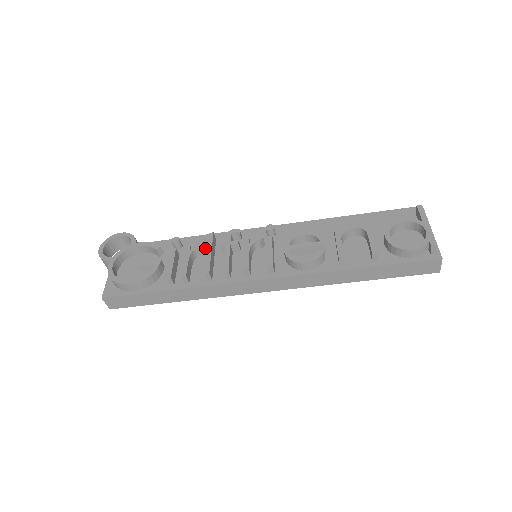
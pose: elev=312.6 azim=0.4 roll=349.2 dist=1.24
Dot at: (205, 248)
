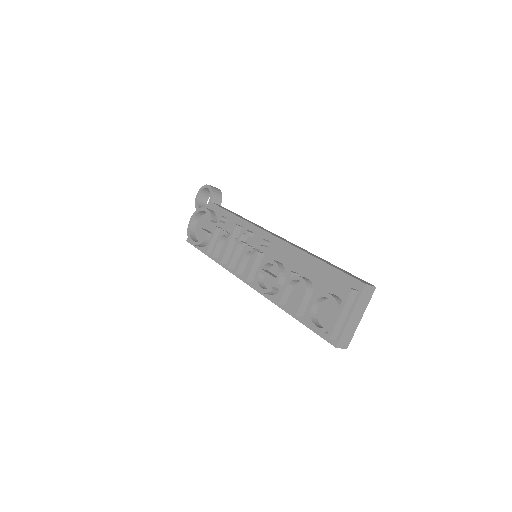
Dot at: occluded
